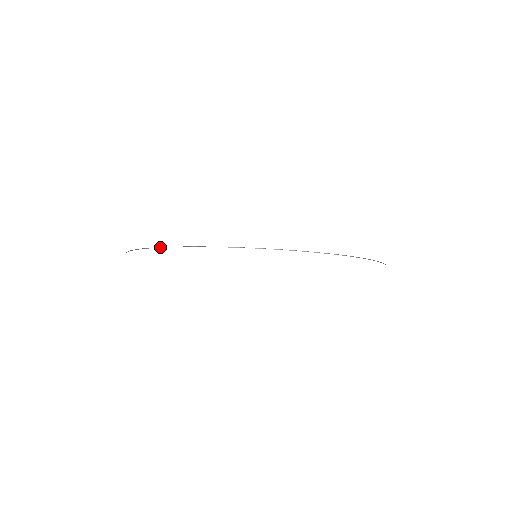
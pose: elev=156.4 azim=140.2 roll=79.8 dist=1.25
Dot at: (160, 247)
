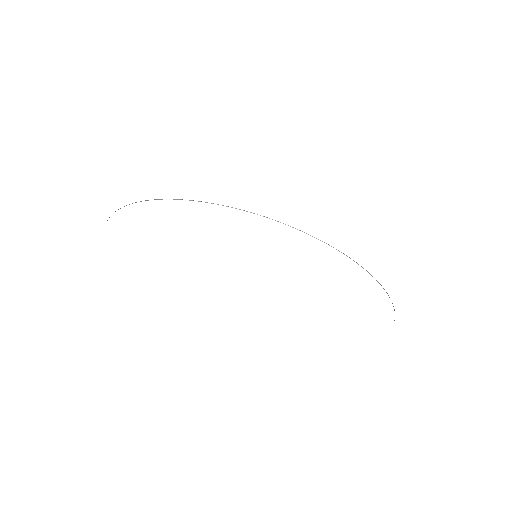
Dot at: occluded
